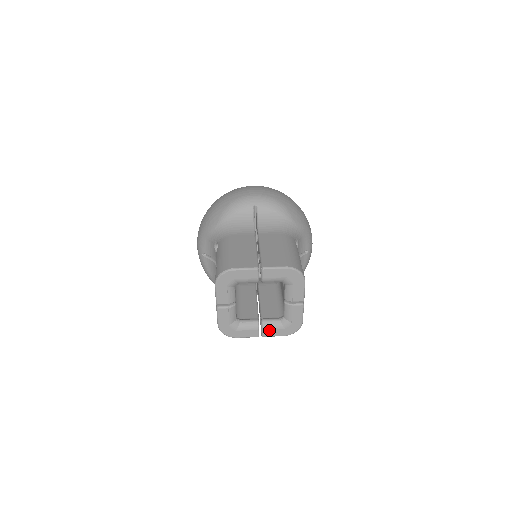
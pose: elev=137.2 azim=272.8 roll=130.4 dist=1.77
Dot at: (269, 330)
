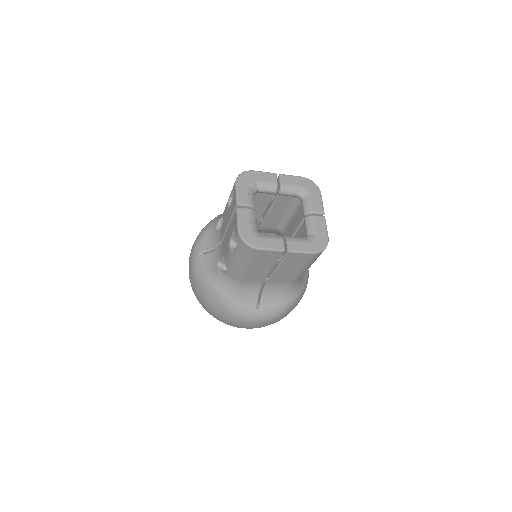
Dot at: (295, 242)
